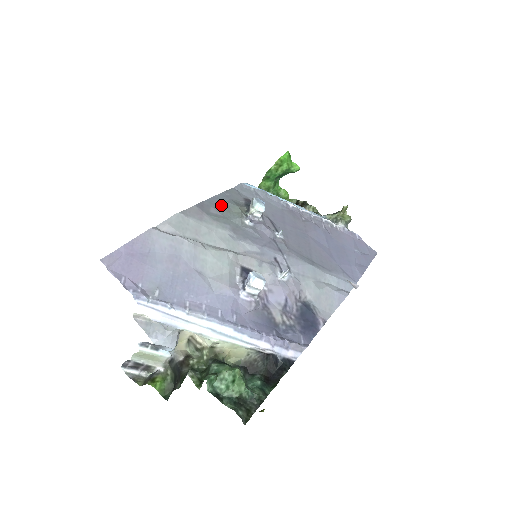
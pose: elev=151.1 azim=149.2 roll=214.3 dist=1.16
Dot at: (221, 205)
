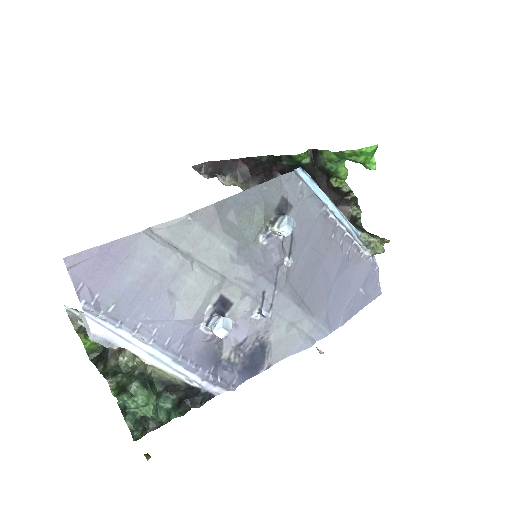
Dot at: (246, 207)
